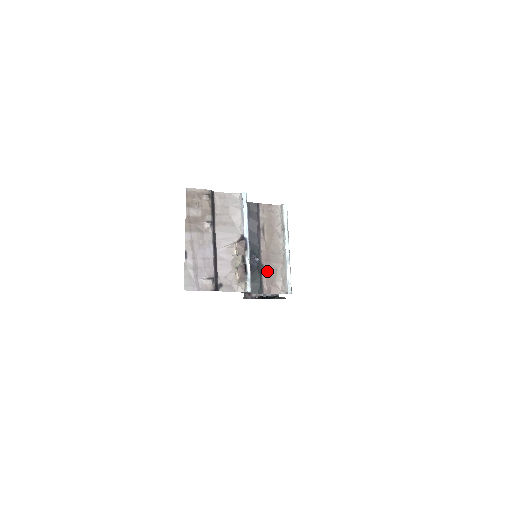
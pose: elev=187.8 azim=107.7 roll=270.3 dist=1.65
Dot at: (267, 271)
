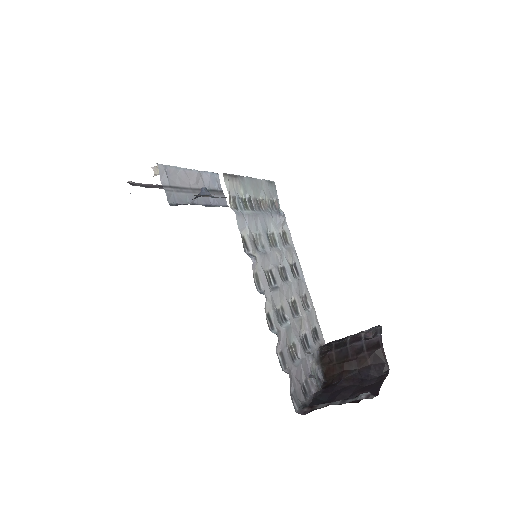
Dot at: occluded
